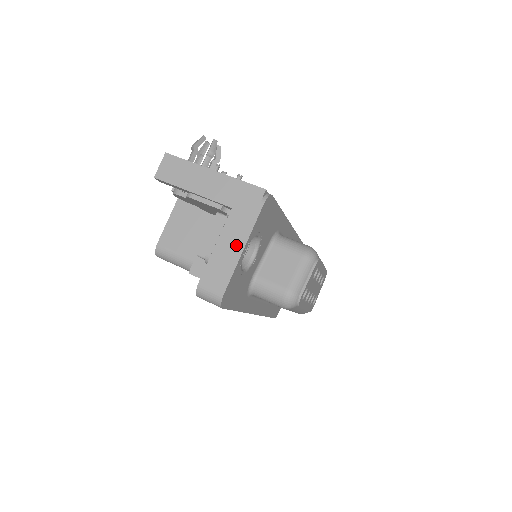
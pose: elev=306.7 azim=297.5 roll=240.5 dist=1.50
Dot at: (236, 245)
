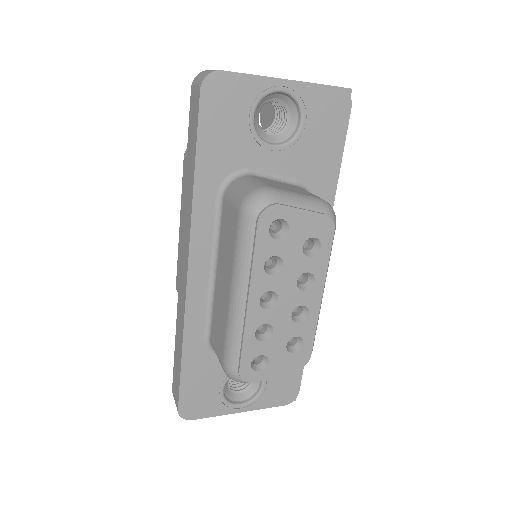
Dot at: occluded
